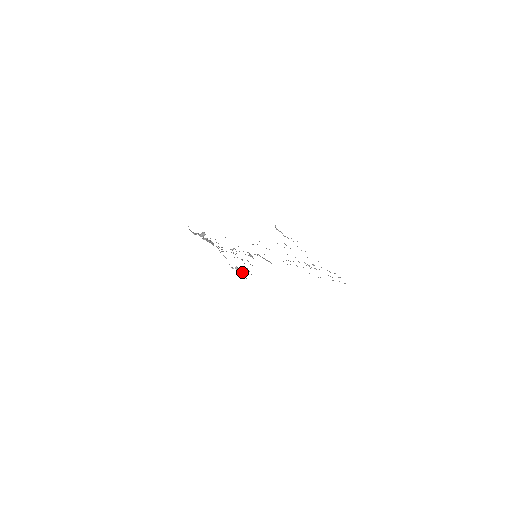
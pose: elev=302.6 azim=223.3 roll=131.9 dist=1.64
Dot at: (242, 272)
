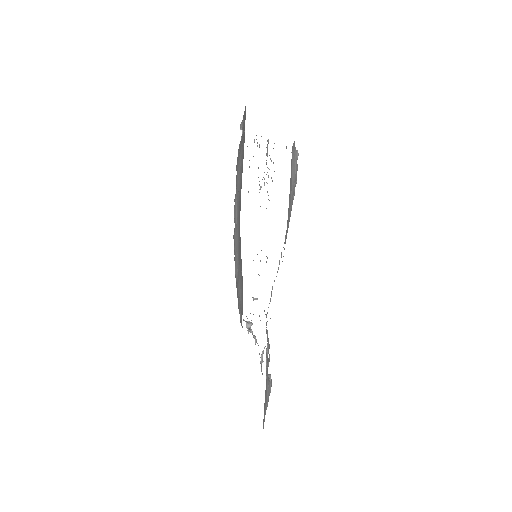
Dot at: (270, 375)
